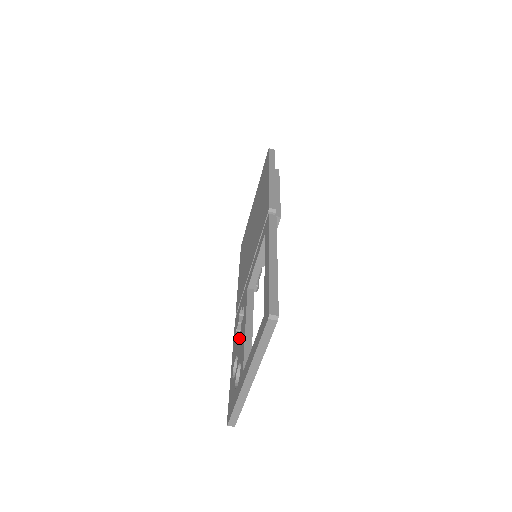
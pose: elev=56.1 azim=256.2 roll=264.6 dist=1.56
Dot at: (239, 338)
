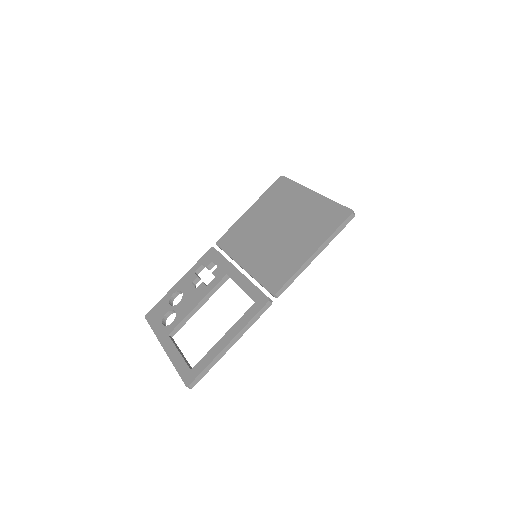
Dot at: (193, 289)
